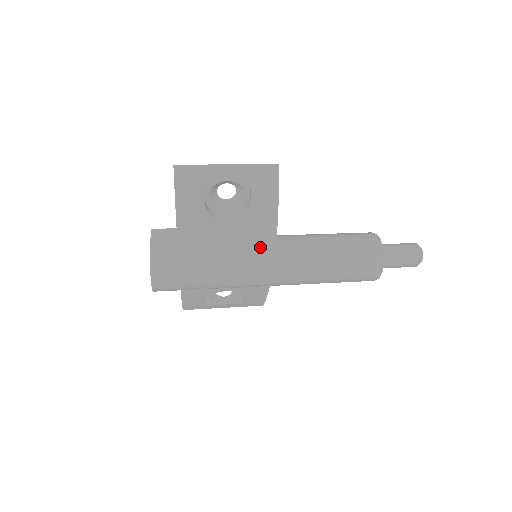
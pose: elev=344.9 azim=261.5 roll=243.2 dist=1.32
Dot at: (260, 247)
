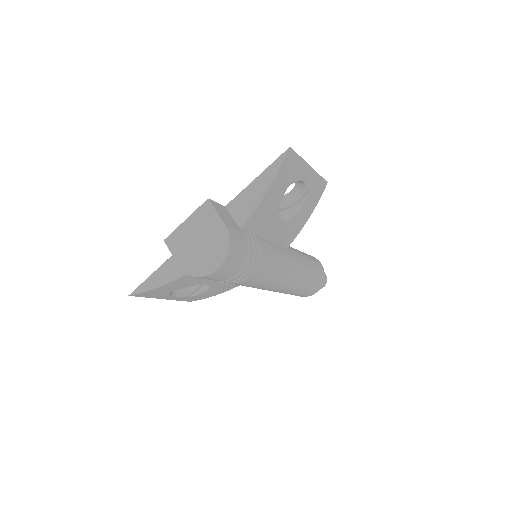
Dot at: (283, 252)
